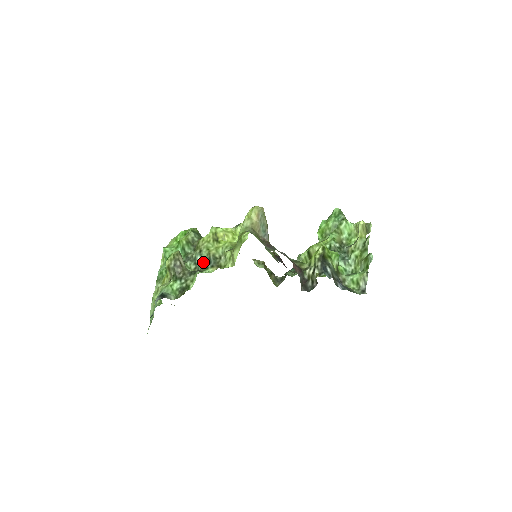
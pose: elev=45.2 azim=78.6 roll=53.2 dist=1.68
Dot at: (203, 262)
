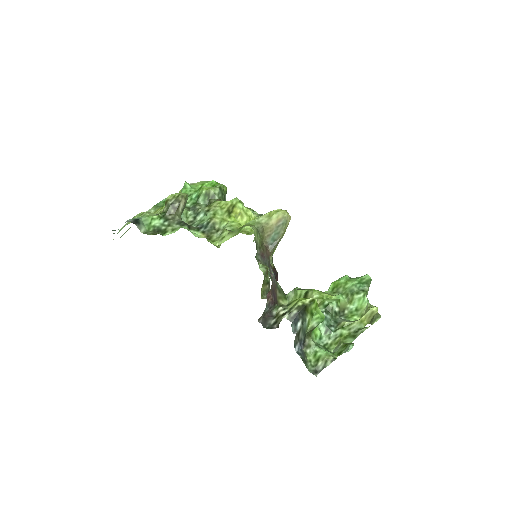
Dot at: (201, 222)
